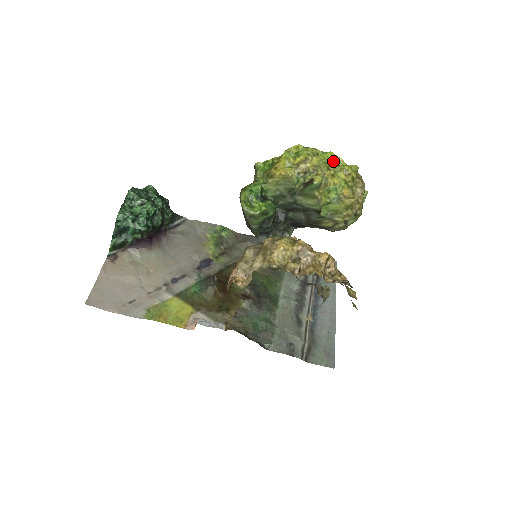
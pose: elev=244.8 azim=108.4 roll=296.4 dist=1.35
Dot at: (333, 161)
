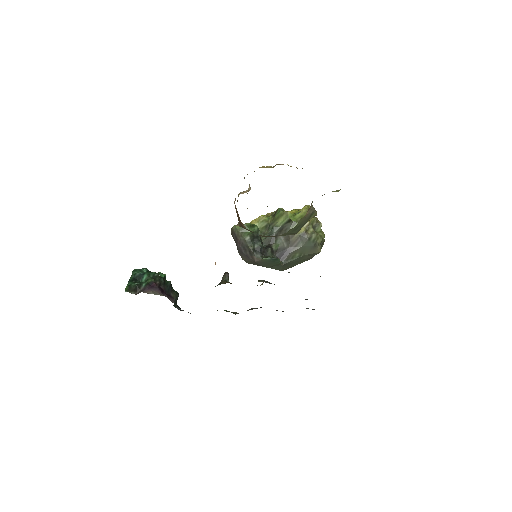
Dot at: occluded
